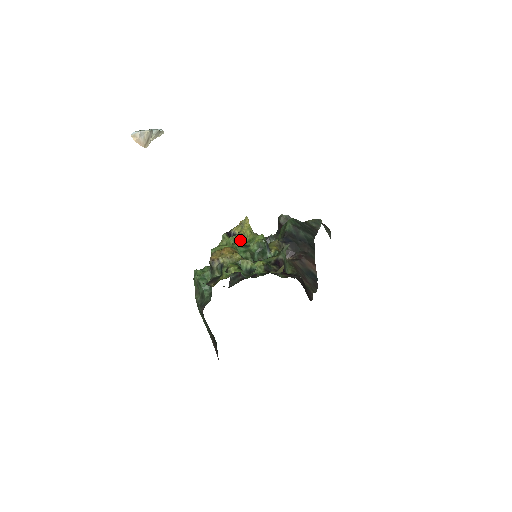
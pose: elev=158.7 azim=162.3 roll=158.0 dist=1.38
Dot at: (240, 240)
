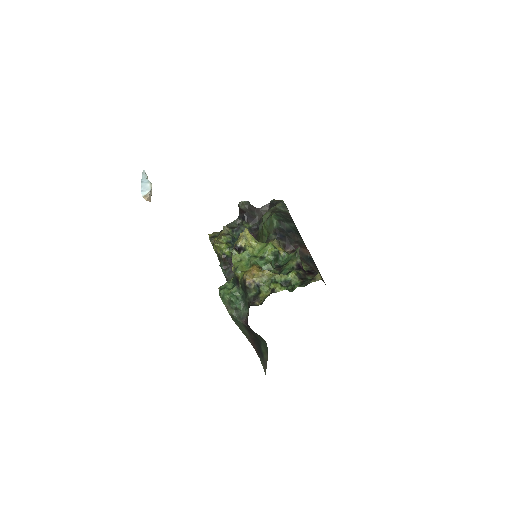
Dot at: (252, 253)
